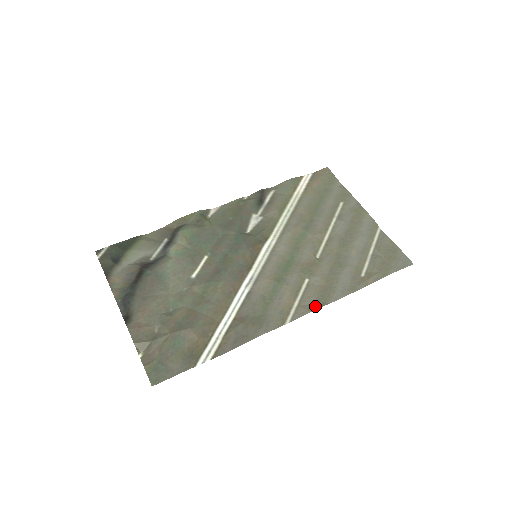
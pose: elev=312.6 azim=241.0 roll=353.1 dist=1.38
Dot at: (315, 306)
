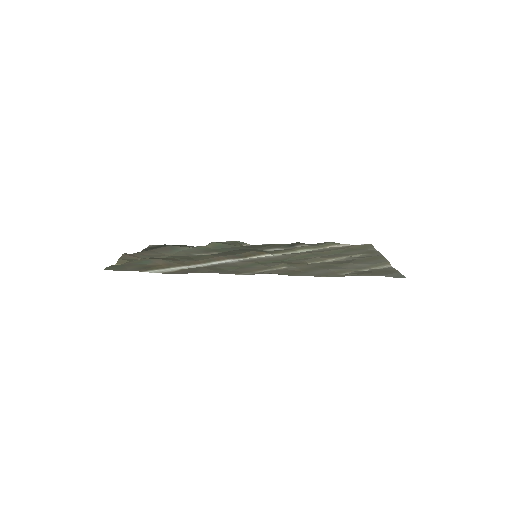
Dot at: occluded
